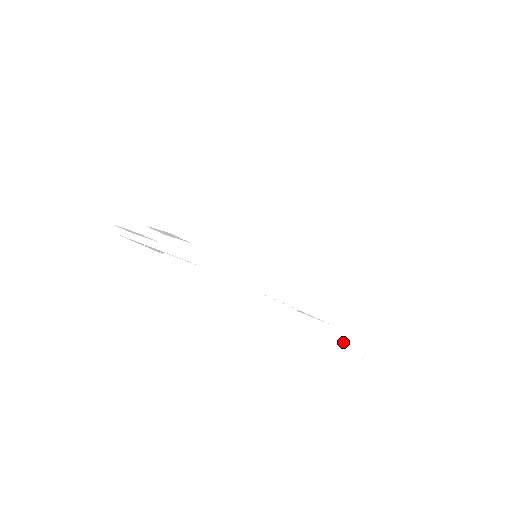
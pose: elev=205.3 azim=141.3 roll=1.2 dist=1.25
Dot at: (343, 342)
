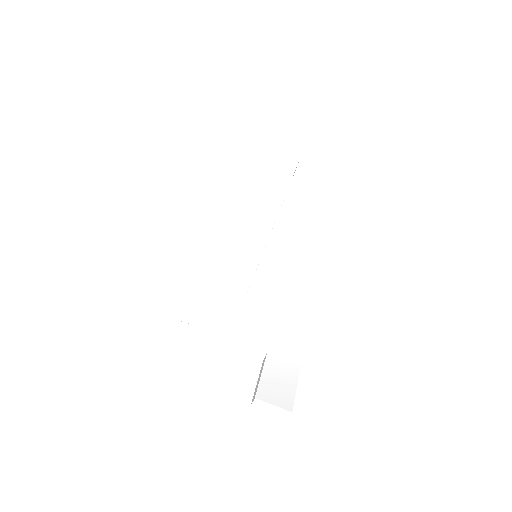
Dot at: (284, 360)
